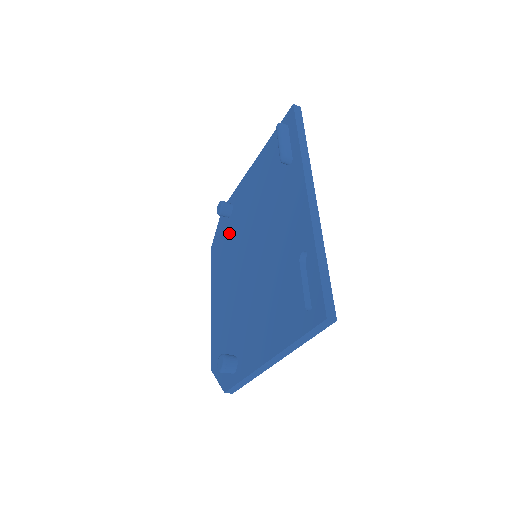
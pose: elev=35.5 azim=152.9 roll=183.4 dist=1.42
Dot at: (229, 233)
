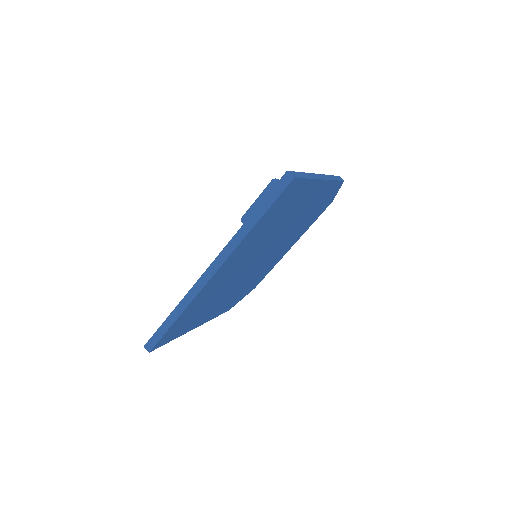
Dot at: occluded
